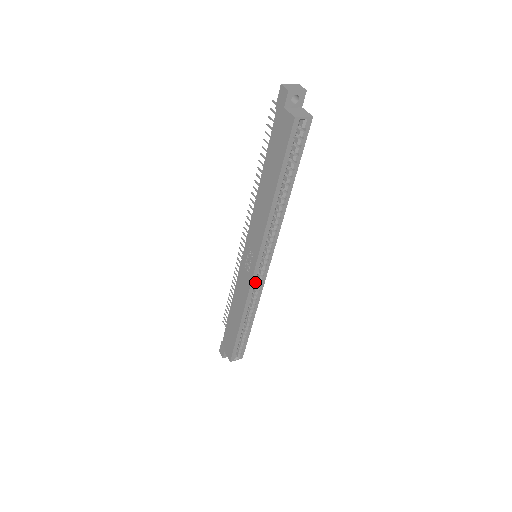
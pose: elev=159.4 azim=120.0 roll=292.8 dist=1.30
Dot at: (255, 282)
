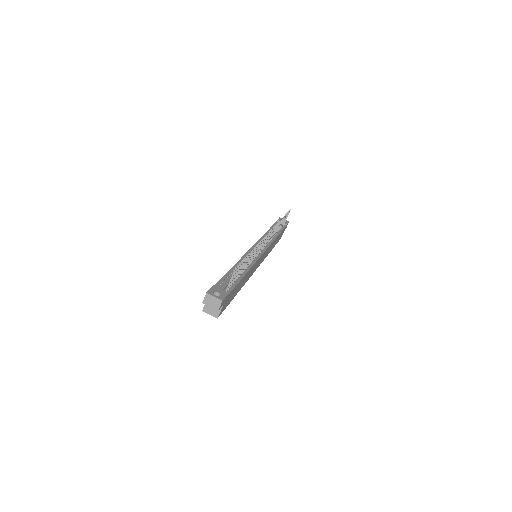
Dot at: occluded
